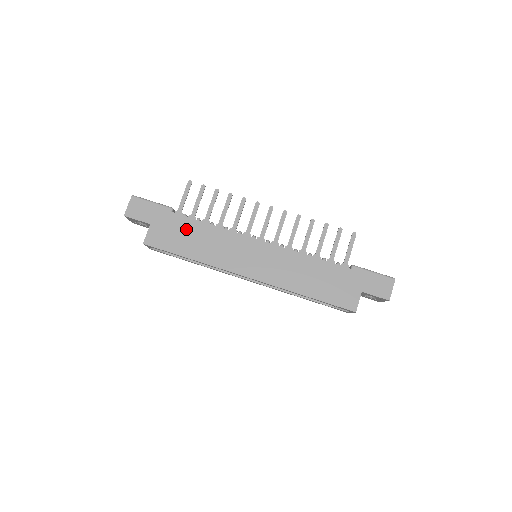
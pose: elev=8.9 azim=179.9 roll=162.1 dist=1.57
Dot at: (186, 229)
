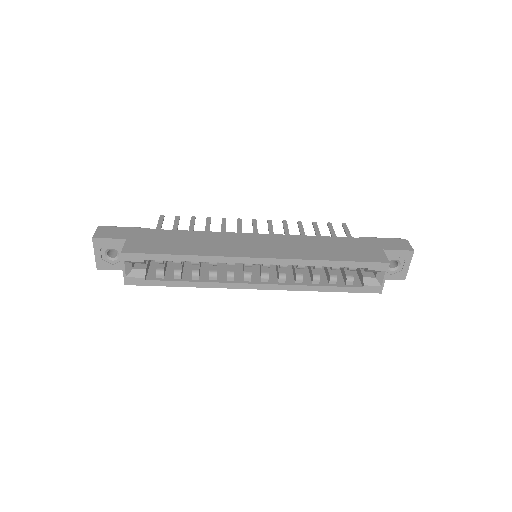
Dot at: (170, 237)
